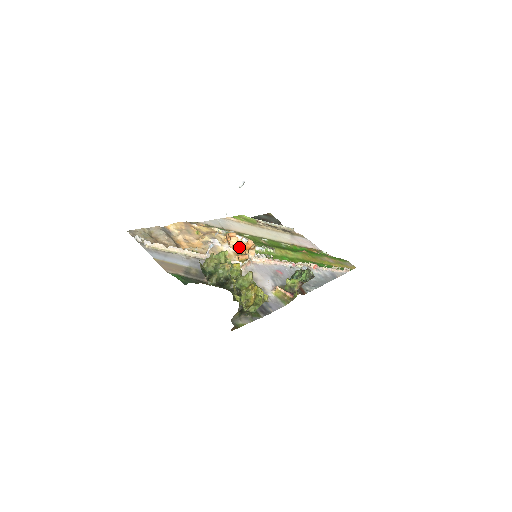
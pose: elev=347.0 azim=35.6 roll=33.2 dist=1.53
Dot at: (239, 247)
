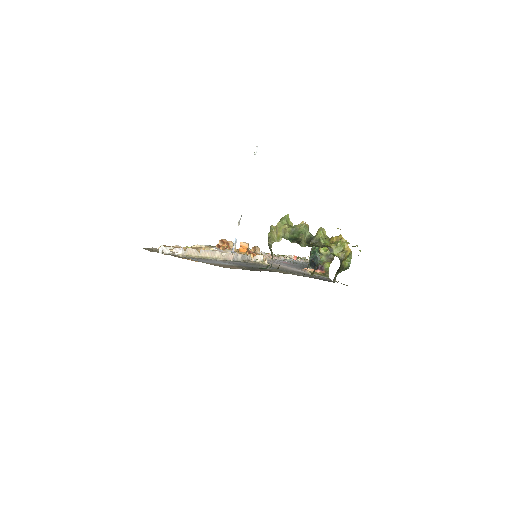
Dot at: occluded
